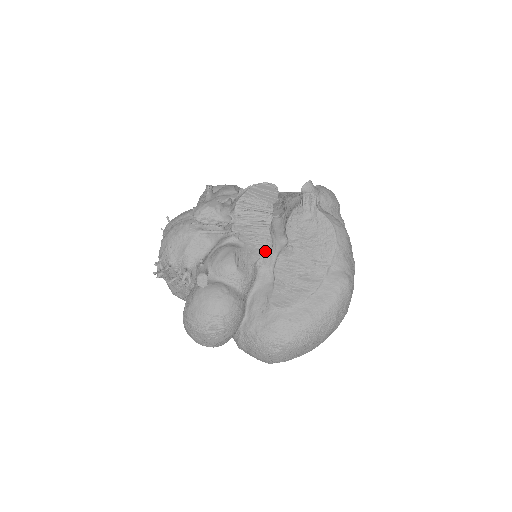
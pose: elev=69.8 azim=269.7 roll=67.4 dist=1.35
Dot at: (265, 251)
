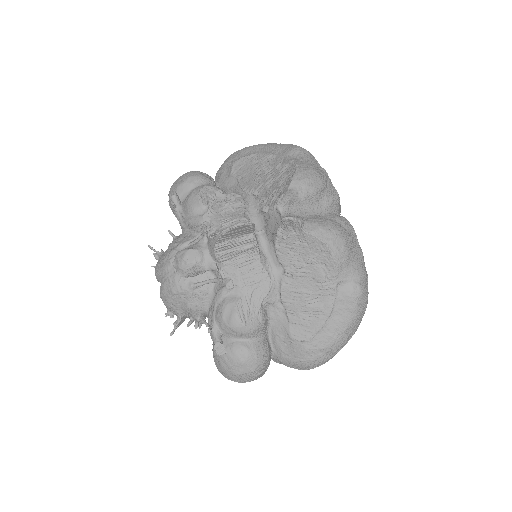
Dot at: (265, 289)
